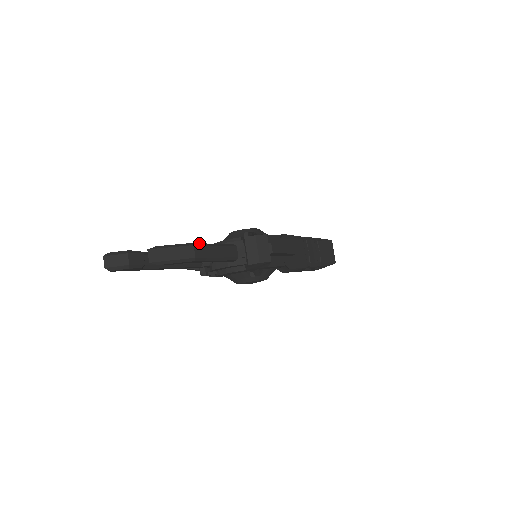
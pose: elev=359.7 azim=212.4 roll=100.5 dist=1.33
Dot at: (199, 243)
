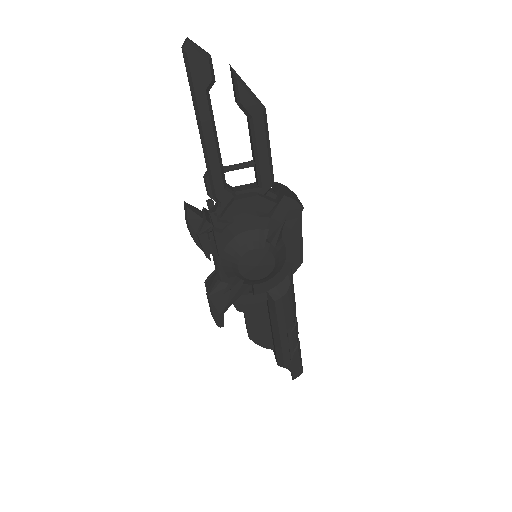
Dot at: occluded
